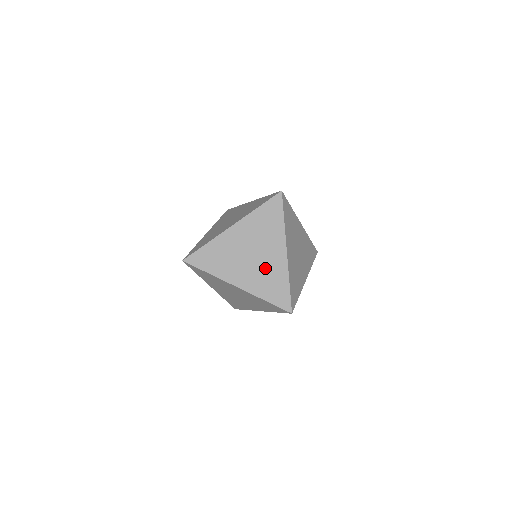
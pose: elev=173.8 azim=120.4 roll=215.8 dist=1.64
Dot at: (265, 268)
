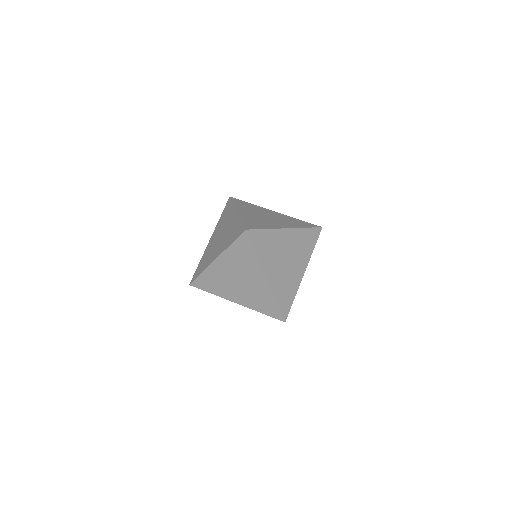
Dot at: (281, 218)
